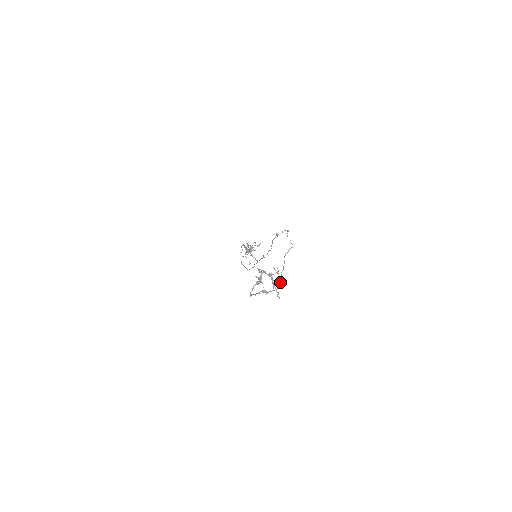
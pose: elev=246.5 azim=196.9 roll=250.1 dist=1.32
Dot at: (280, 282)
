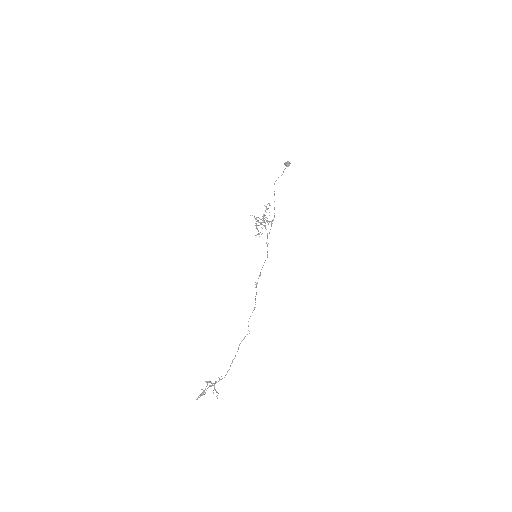
Dot at: occluded
